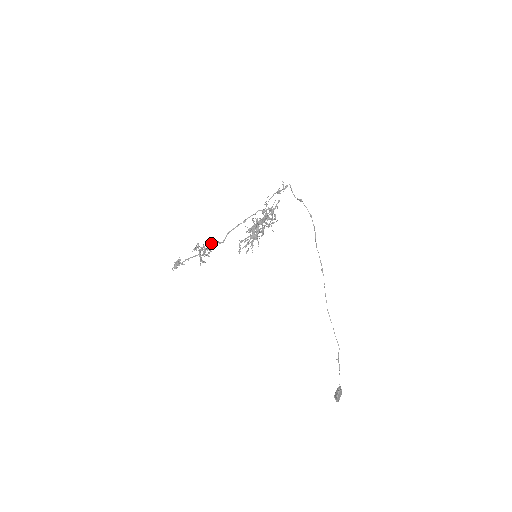
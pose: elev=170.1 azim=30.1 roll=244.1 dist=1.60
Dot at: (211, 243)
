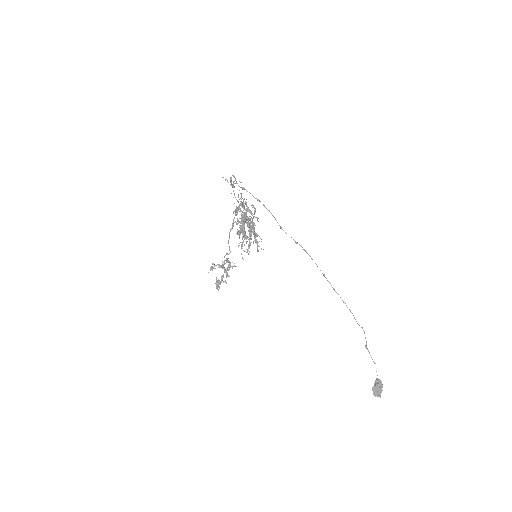
Dot at: occluded
